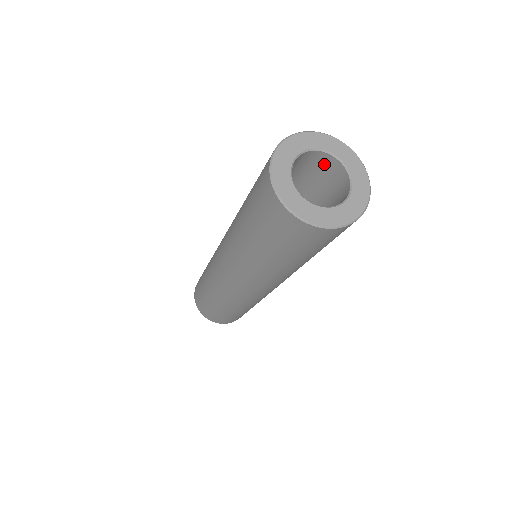
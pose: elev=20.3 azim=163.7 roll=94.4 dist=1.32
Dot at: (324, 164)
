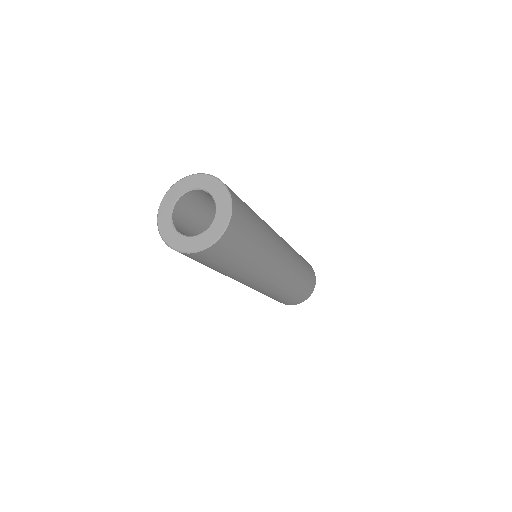
Dot at: occluded
